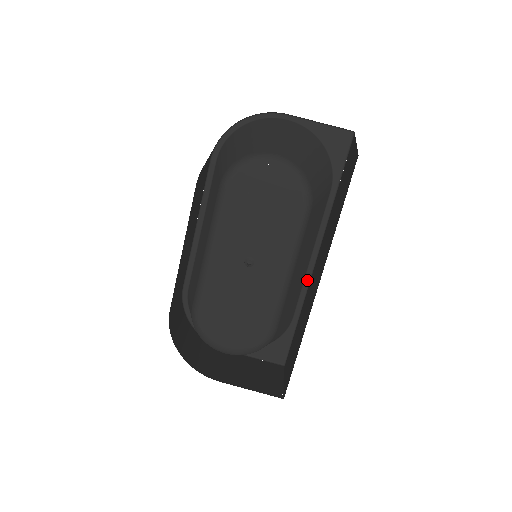
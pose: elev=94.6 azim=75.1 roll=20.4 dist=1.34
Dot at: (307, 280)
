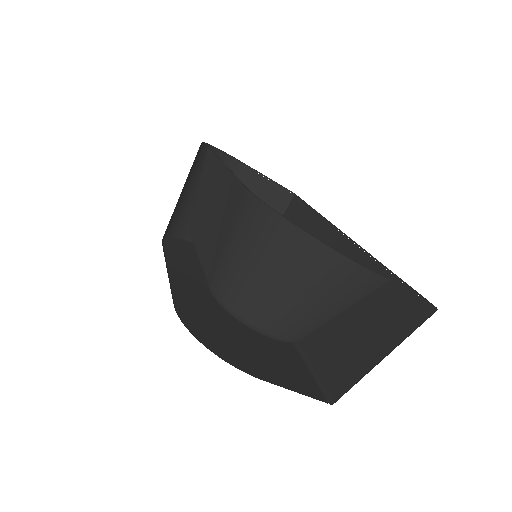
Dot at: (330, 222)
